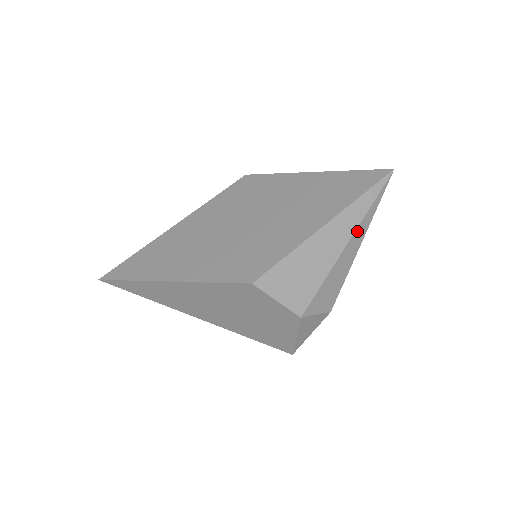
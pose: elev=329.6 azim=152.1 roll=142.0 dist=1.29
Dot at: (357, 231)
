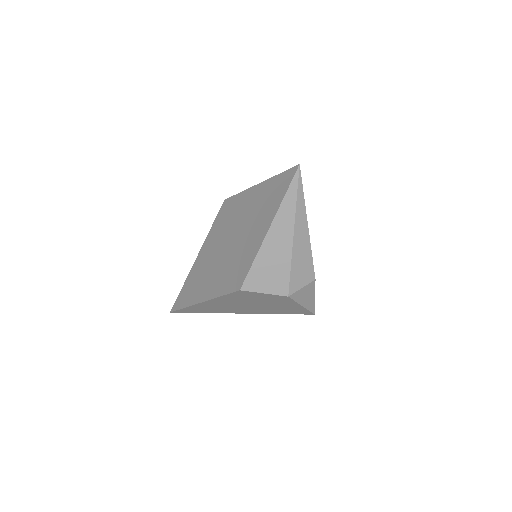
Dot at: (297, 220)
